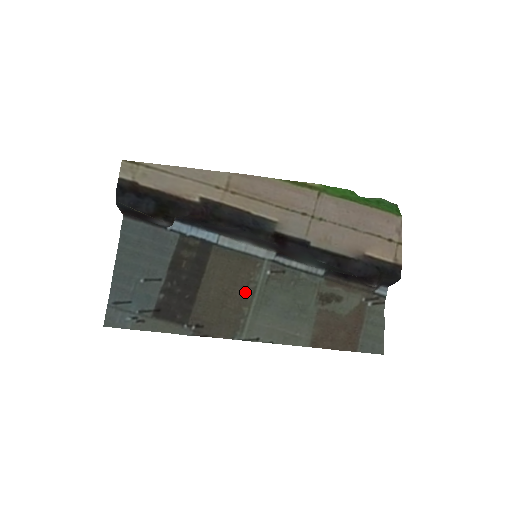
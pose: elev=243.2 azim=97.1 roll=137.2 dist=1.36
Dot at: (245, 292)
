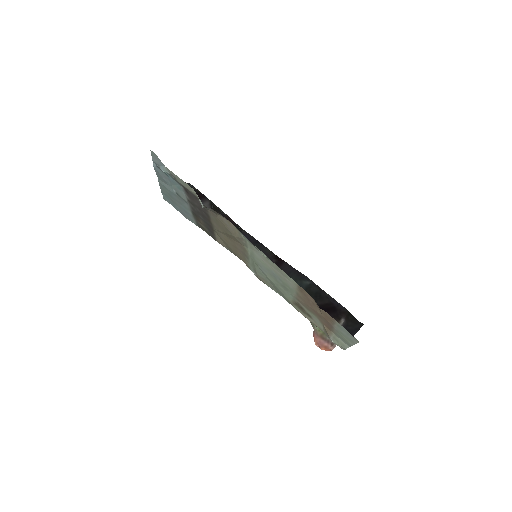
Dot at: (243, 252)
